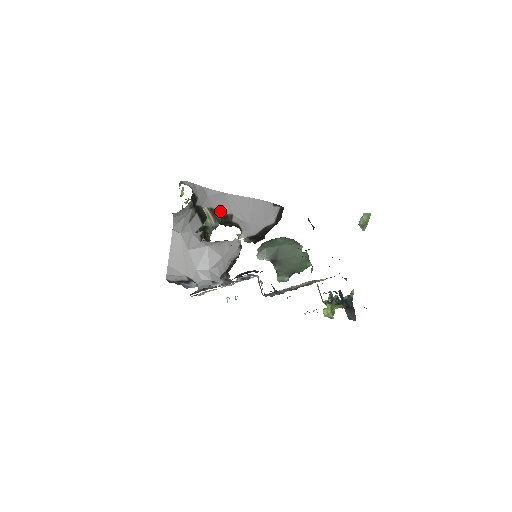
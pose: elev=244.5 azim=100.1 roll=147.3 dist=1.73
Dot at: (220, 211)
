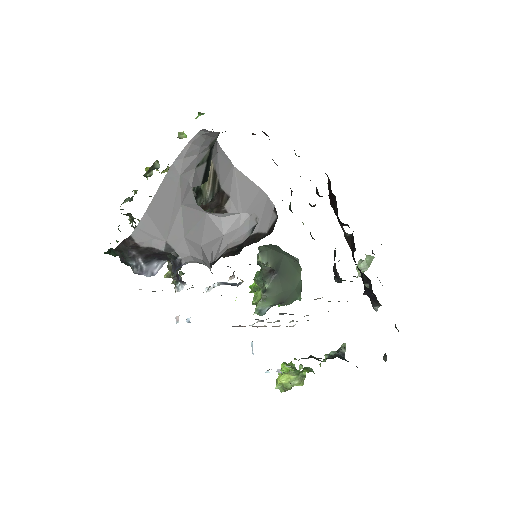
Dot at: (220, 183)
